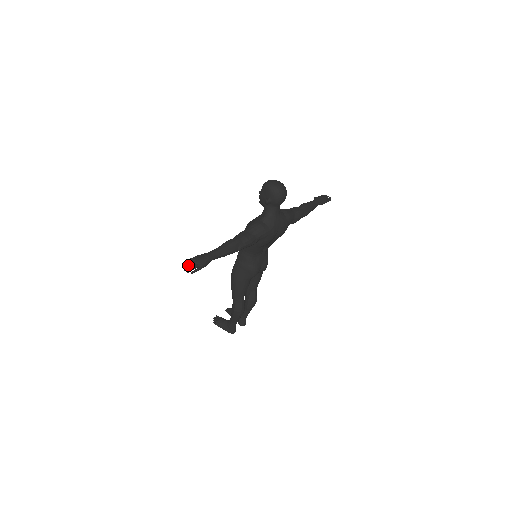
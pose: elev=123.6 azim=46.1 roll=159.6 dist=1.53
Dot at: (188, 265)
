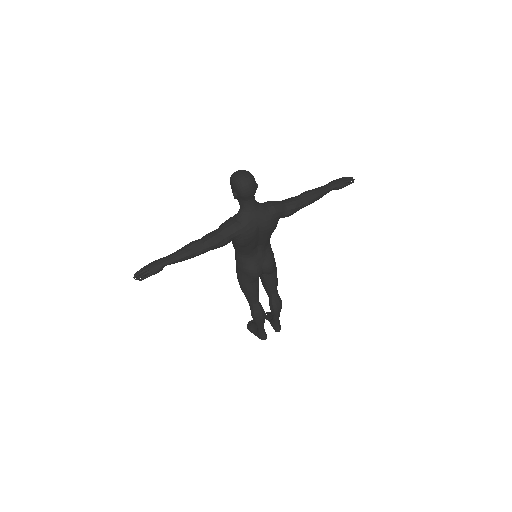
Dot at: (139, 272)
